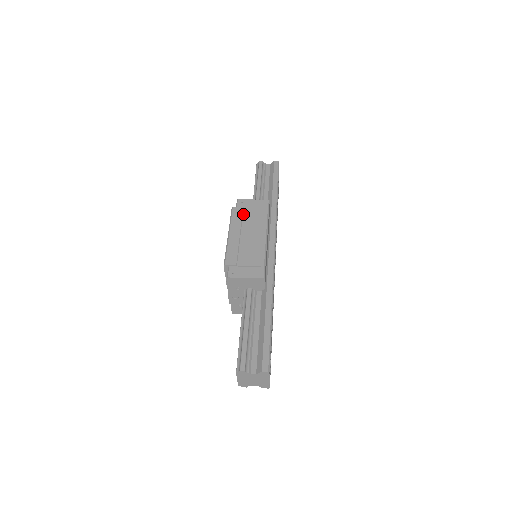
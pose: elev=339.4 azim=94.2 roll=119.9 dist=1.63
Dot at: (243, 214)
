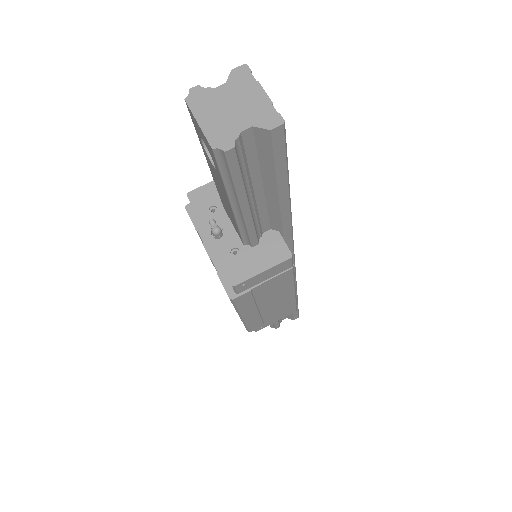
Dot at: (254, 295)
